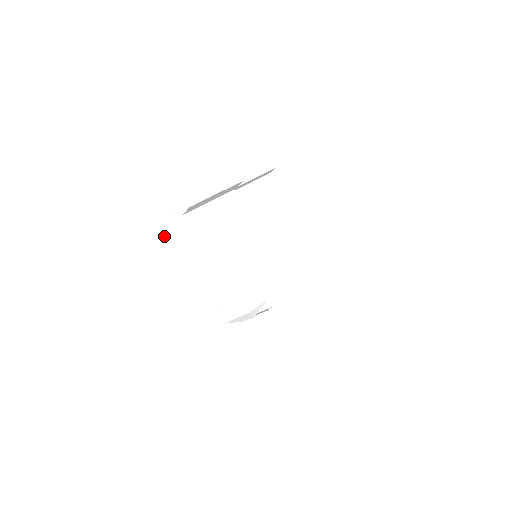
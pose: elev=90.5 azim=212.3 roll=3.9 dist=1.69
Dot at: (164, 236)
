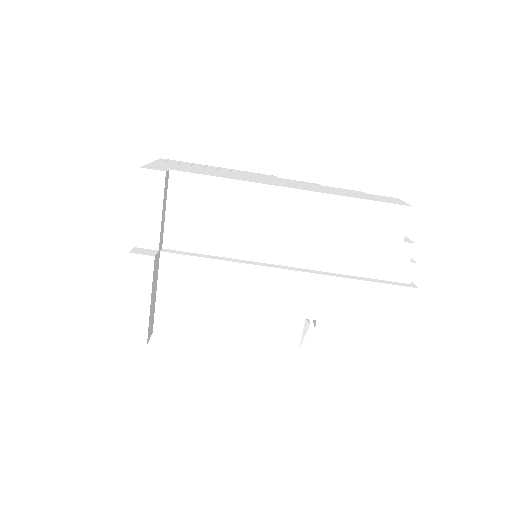
Dot at: occluded
